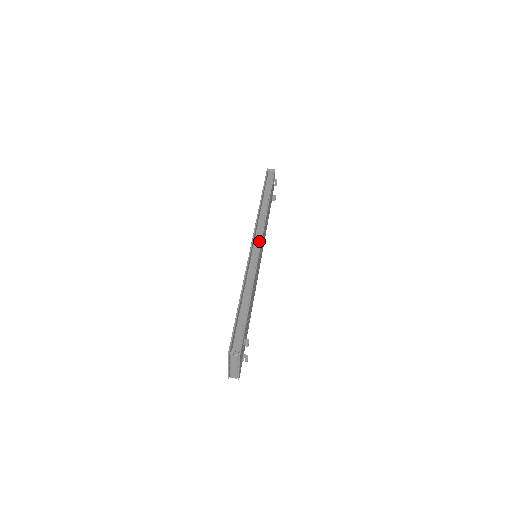
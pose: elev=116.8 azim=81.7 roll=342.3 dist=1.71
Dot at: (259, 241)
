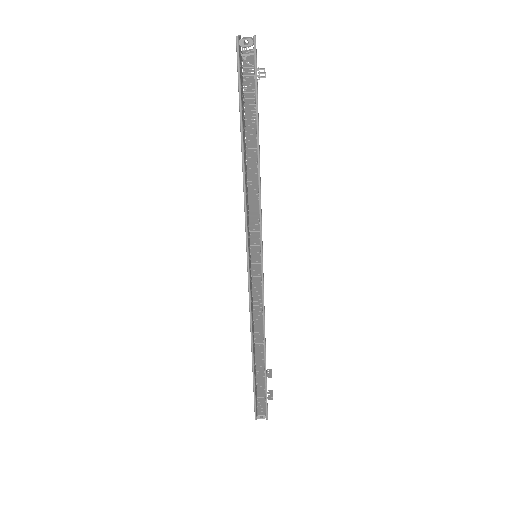
Dot at: (258, 263)
